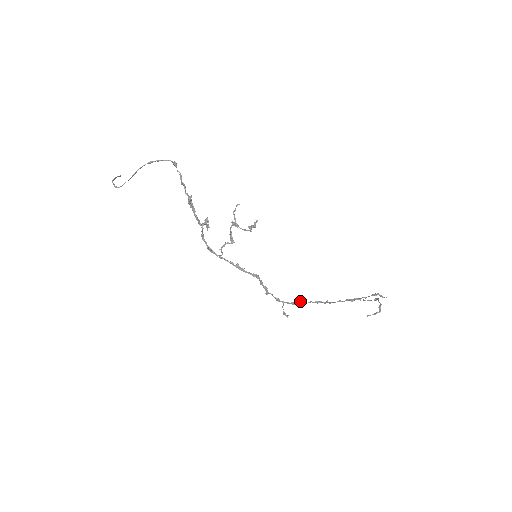
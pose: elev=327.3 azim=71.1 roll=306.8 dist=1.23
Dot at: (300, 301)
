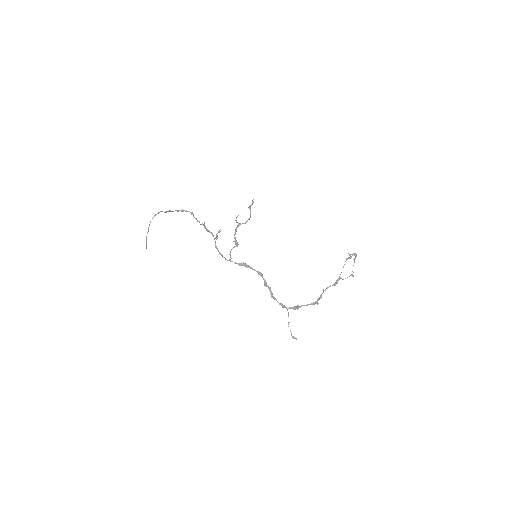
Dot at: (301, 306)
